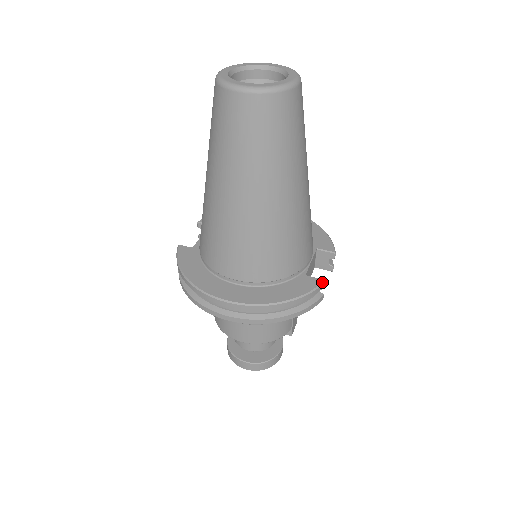
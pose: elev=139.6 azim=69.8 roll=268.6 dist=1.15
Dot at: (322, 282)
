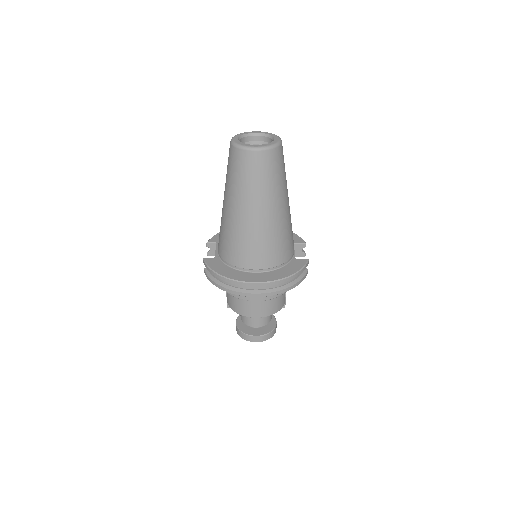
Dot at: (307, 260)
